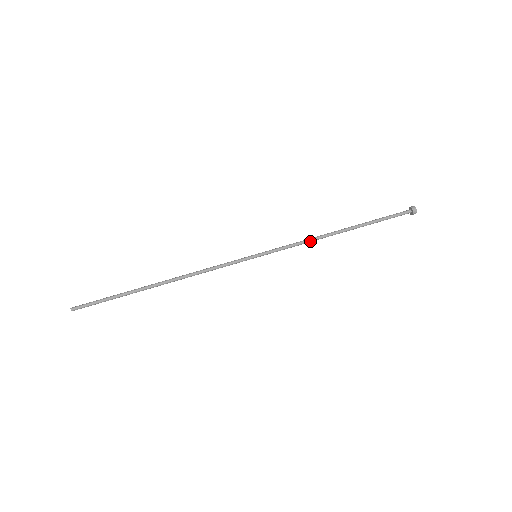
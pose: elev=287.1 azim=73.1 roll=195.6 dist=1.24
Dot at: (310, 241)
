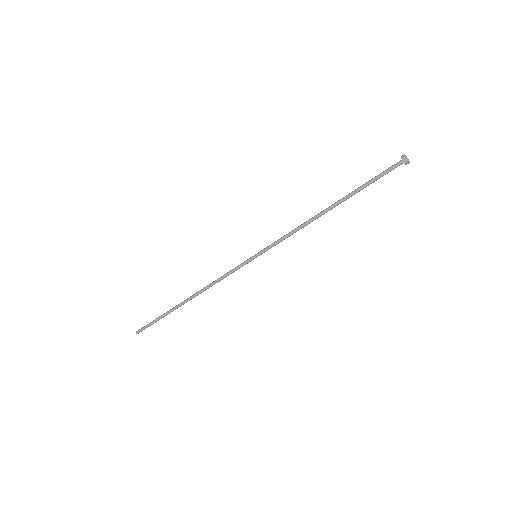
Dot at: (301, 228)
